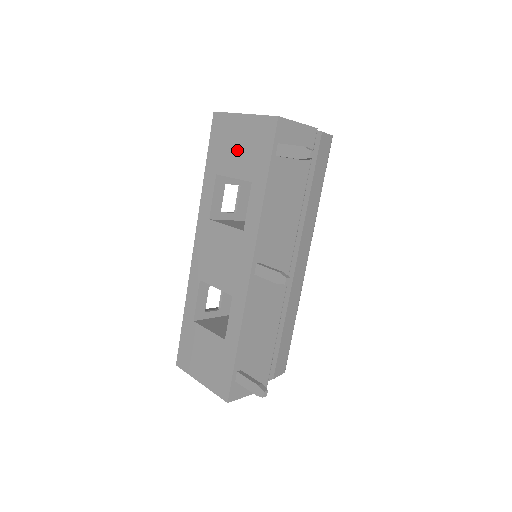
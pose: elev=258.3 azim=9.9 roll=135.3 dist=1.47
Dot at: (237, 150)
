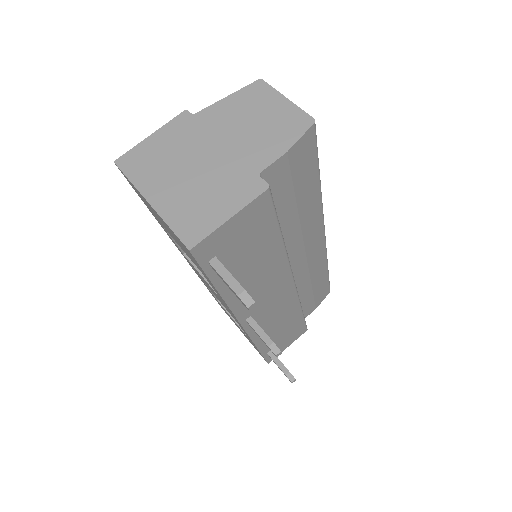
Dot at: occluded
